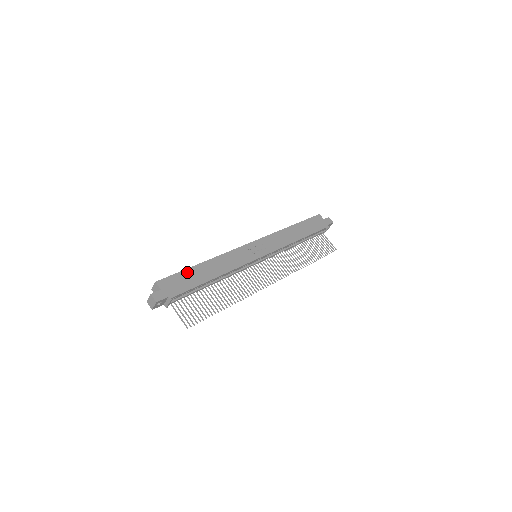
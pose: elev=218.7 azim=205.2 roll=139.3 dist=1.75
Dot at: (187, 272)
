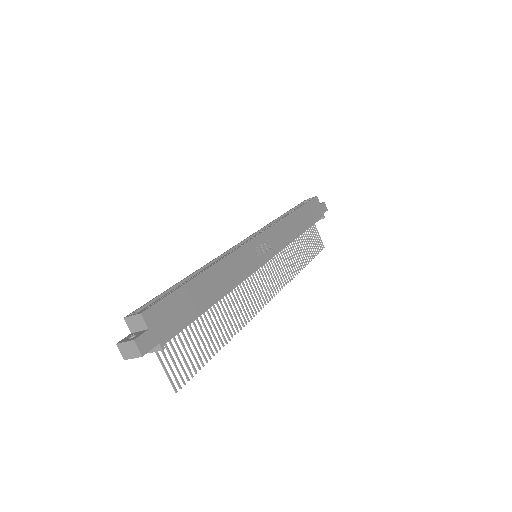
Dot at: (184, 291)
